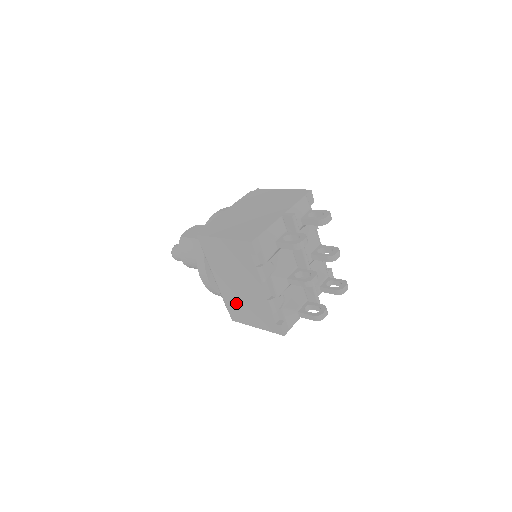
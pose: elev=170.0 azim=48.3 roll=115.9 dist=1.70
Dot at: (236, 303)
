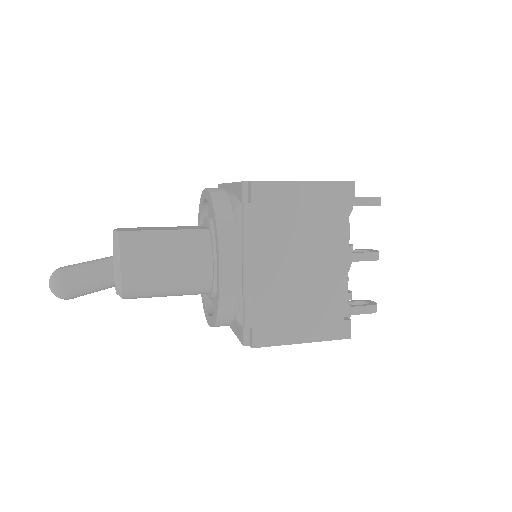
Dot at: (279, 304)
